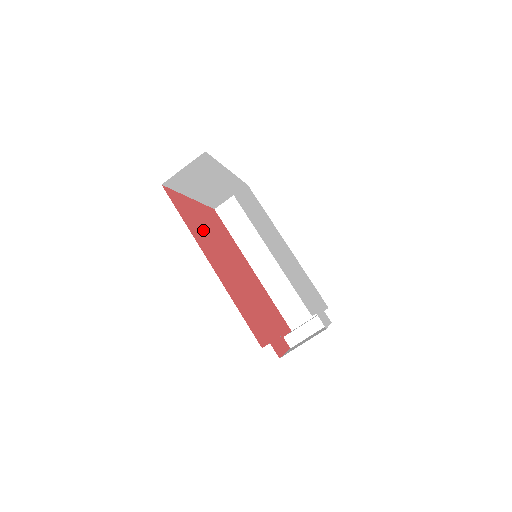
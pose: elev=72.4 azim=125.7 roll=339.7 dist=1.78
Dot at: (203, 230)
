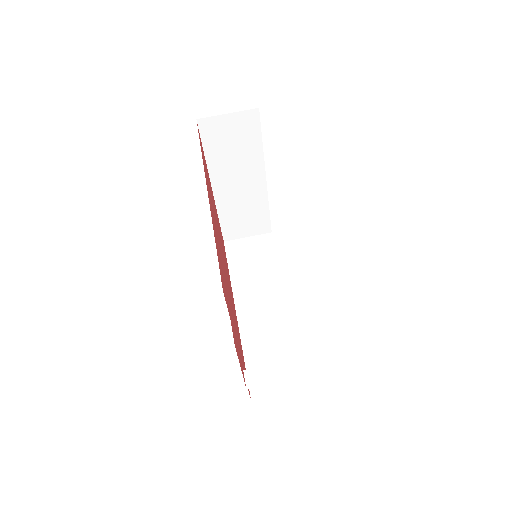
Dot at: (211, 196)
